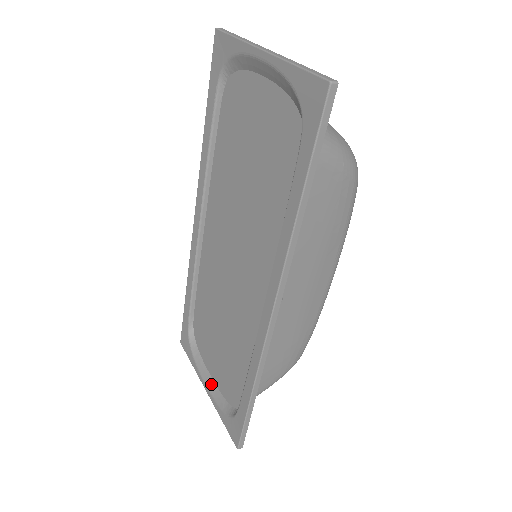
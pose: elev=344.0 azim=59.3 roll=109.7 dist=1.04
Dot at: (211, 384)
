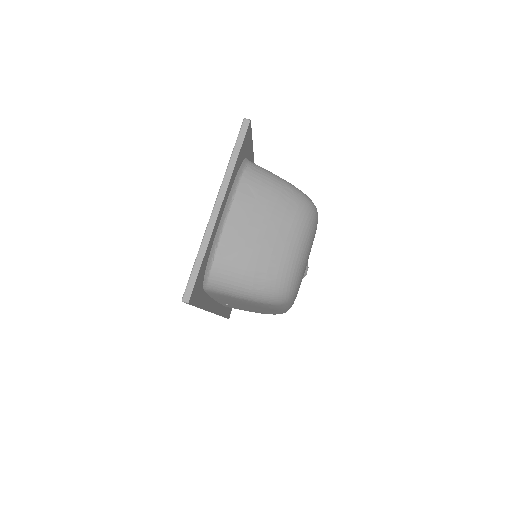
Dot at: occluded
